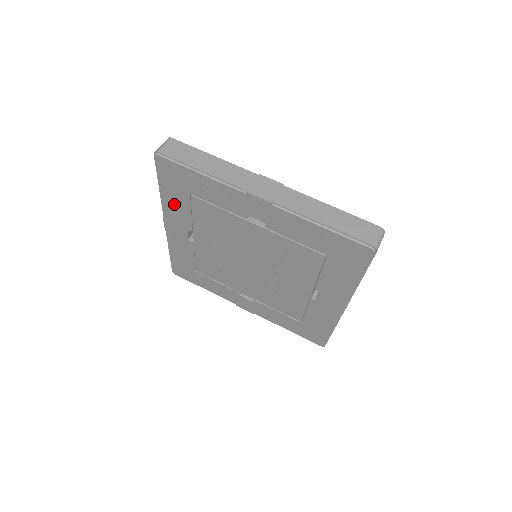
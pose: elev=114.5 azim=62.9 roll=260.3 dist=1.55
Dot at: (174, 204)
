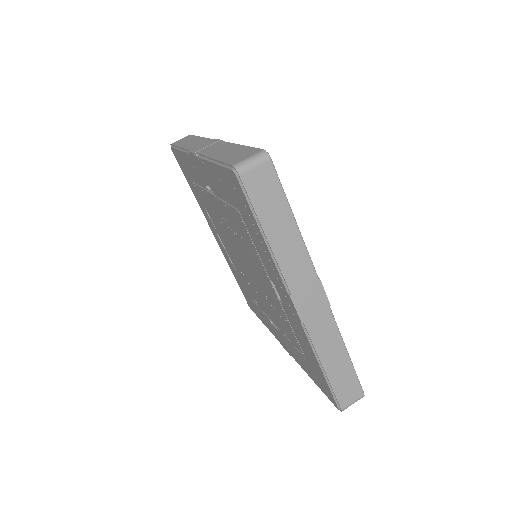
Dot at: (216, 179)
